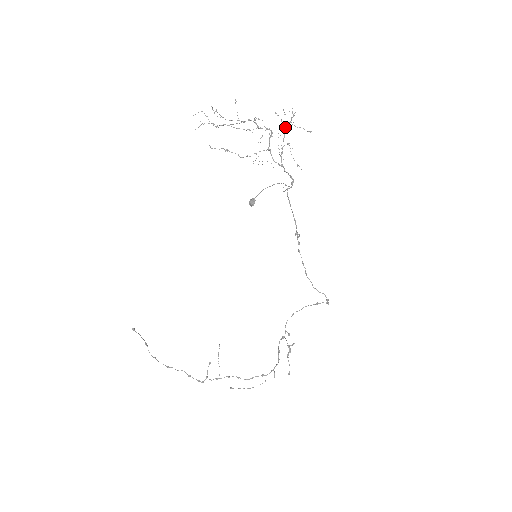
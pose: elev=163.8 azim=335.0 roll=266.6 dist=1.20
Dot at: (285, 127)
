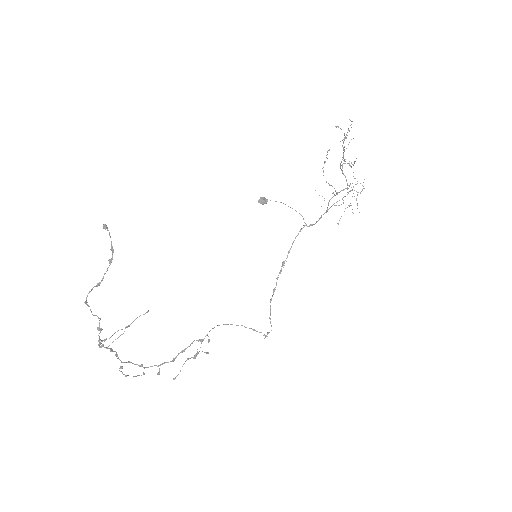
Dot at: (351, 190)
